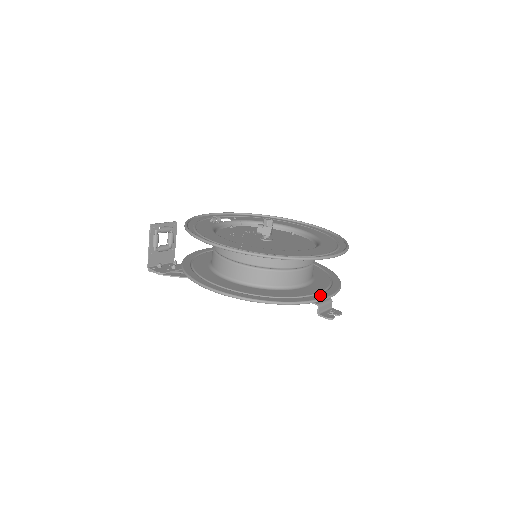
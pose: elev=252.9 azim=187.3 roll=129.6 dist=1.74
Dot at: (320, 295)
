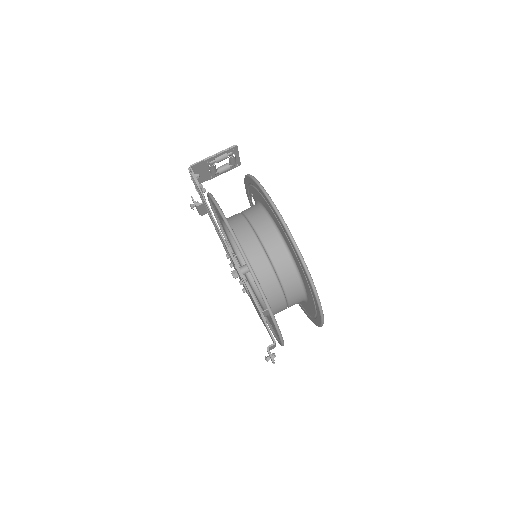
Dot at: occluded
